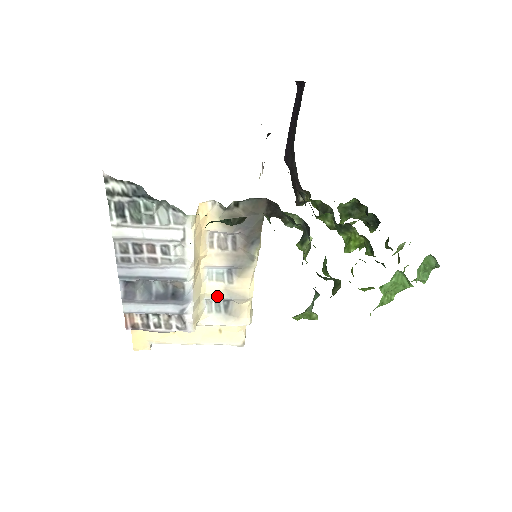
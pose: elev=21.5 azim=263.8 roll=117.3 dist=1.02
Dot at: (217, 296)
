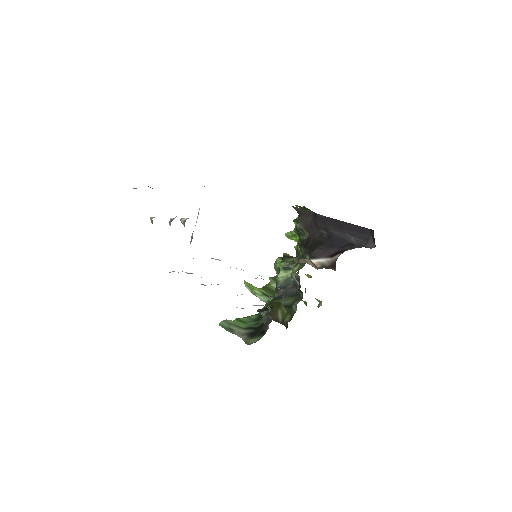
Dot at: occluded
